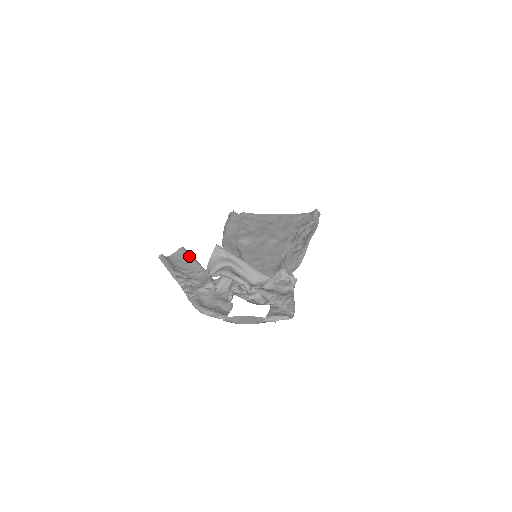
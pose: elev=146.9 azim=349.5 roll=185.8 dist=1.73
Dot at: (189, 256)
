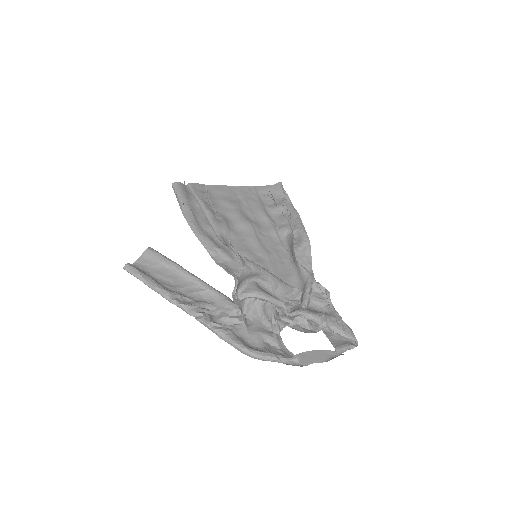
Dot at: (172, 263)
